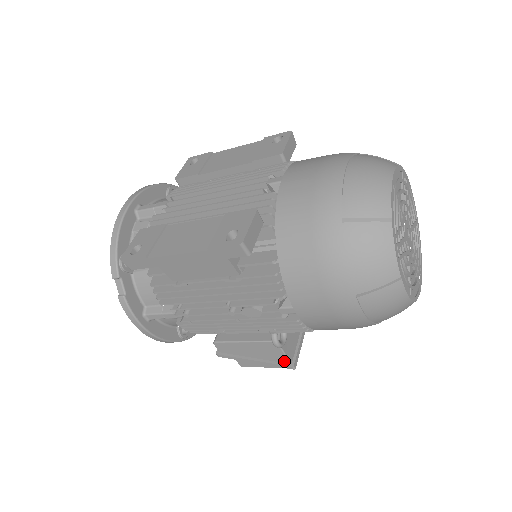
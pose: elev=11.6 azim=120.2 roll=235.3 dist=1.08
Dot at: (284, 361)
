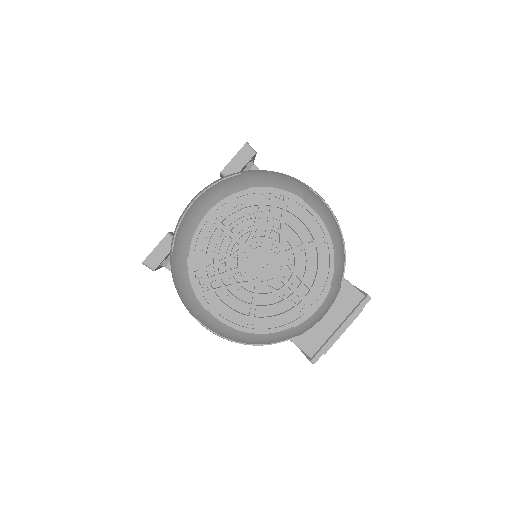
Dot at: (306, 354)
